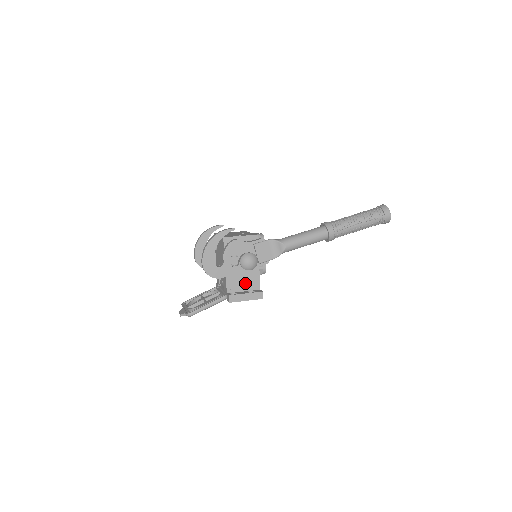
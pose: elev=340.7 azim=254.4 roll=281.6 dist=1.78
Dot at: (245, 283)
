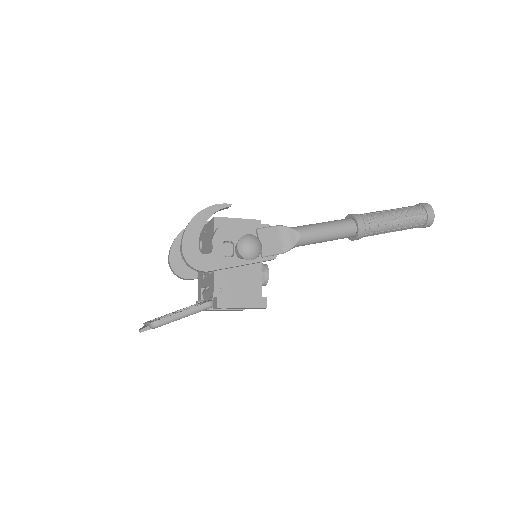
Dot at: (240, 286)
